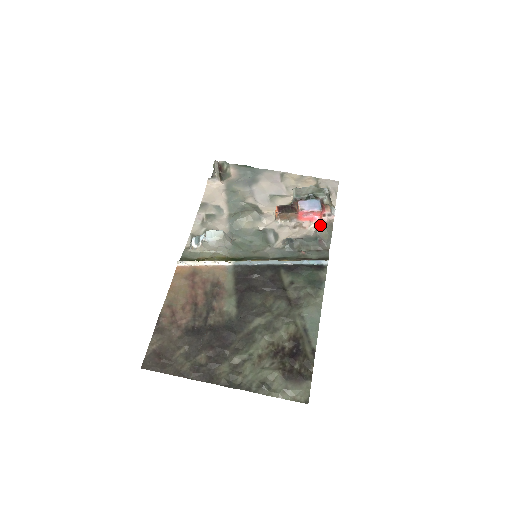
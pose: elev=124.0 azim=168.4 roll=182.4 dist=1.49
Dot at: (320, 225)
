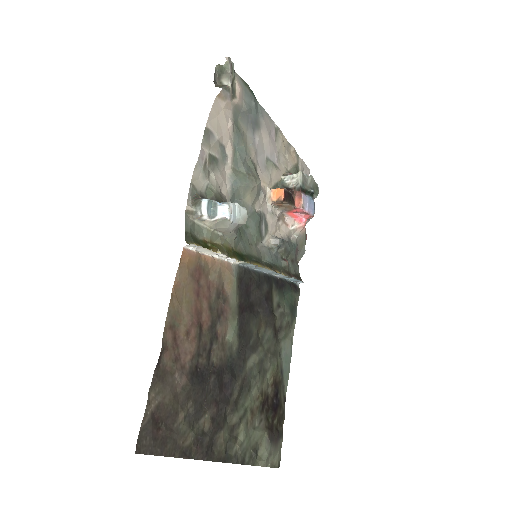
Dot at: (302, 230)
